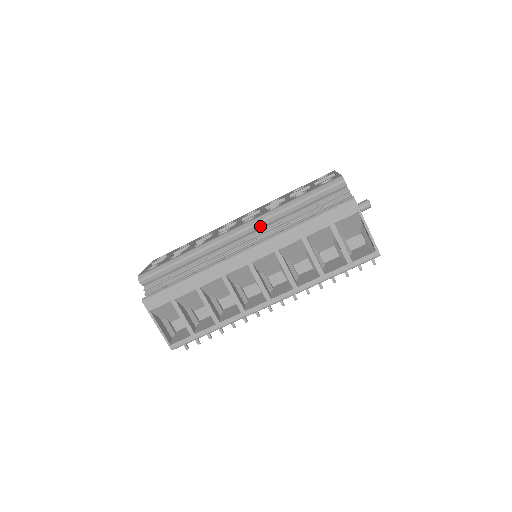
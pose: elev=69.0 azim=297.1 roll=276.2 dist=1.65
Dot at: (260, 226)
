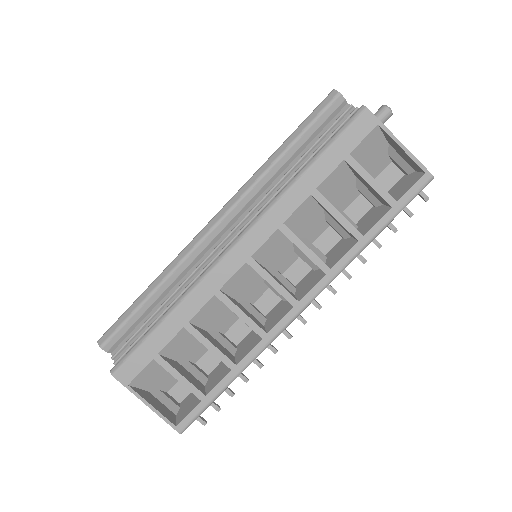
Dot at: (245, 203)
